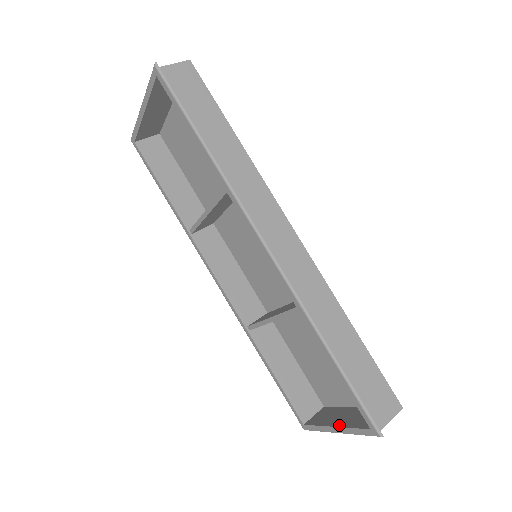
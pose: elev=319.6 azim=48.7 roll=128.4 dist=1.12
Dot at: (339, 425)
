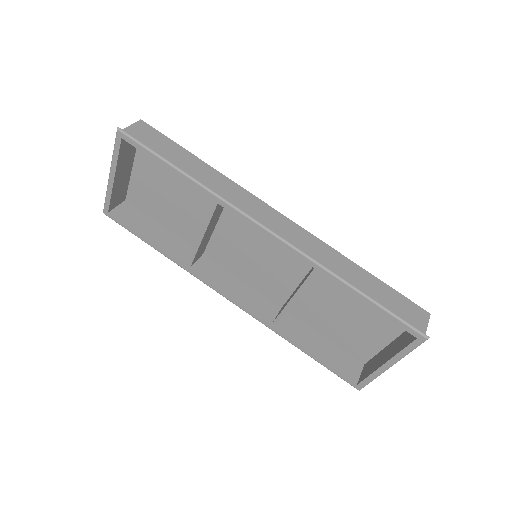
Dot at: (389, 359)
